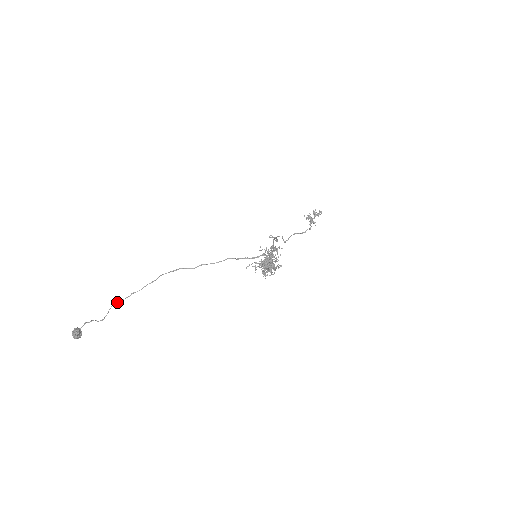
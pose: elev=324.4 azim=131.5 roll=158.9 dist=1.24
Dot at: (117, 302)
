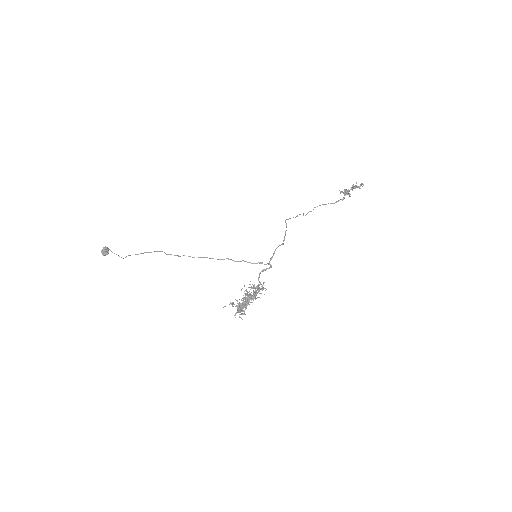
Dot at: occluded
